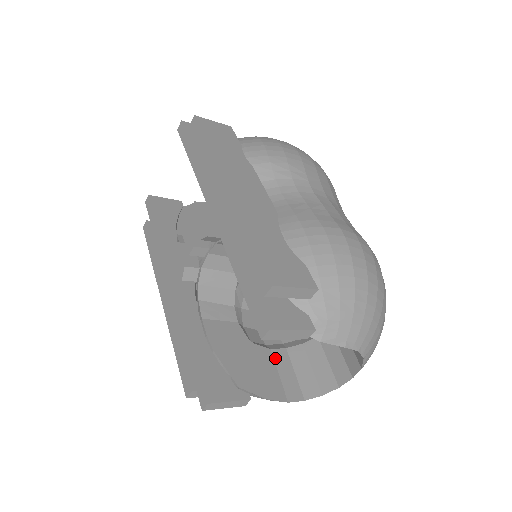
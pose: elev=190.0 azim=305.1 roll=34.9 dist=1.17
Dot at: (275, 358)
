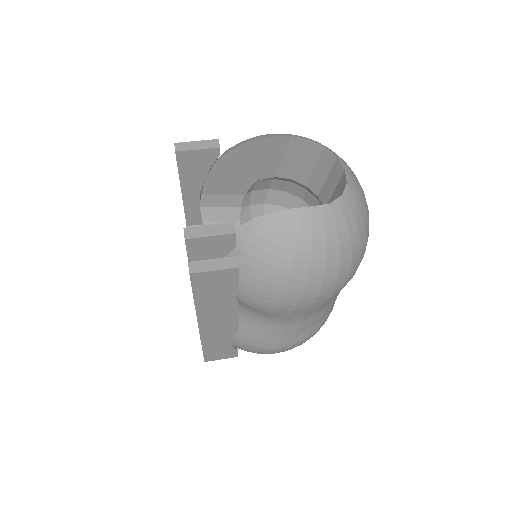
Dot at: occluded
